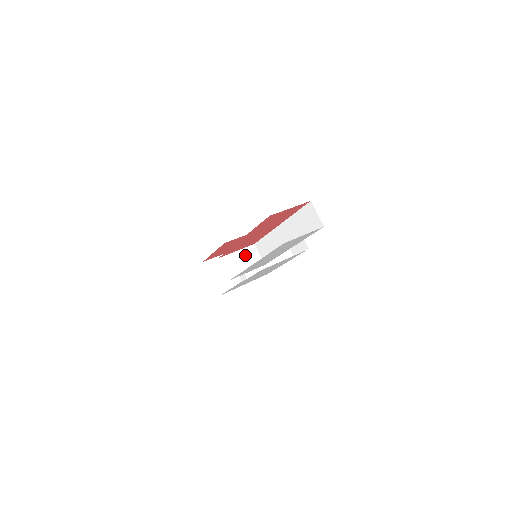
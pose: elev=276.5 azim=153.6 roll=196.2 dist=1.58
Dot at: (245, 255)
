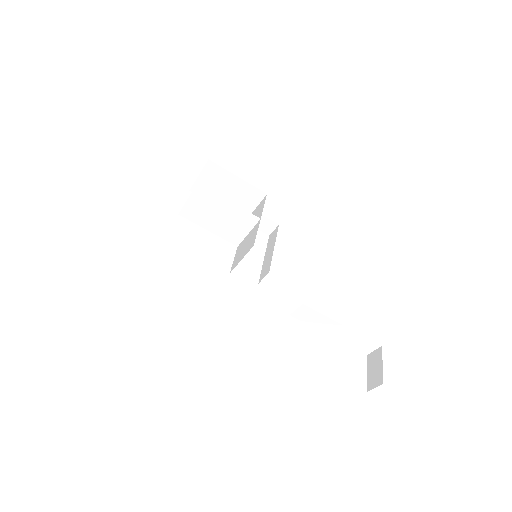
Dot at: occluded
